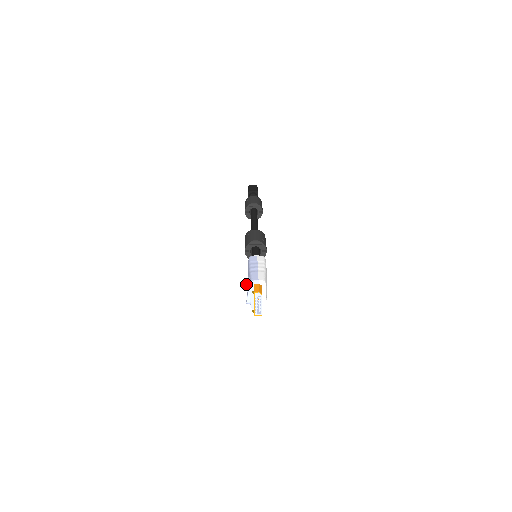
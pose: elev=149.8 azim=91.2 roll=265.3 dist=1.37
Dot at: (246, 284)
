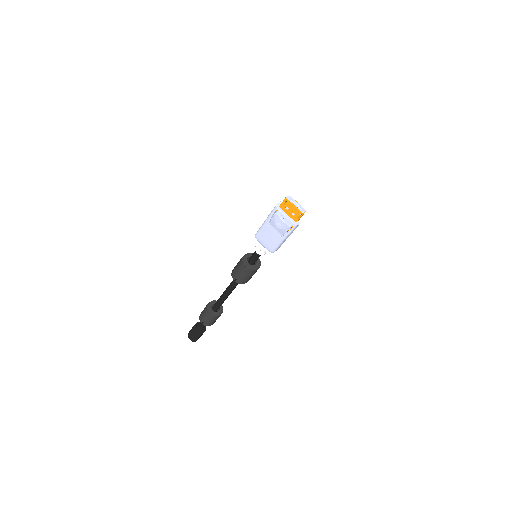
Dot at: (275, 213)
